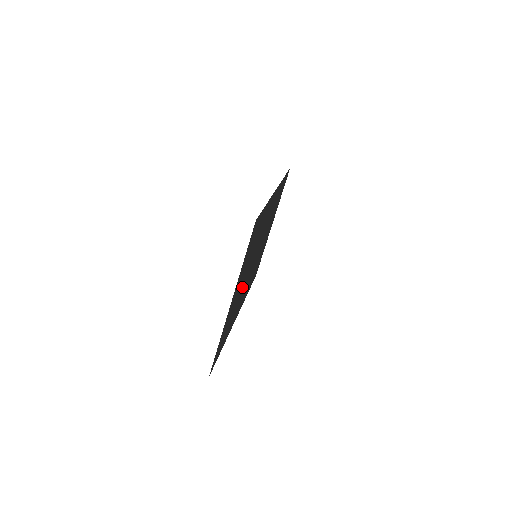
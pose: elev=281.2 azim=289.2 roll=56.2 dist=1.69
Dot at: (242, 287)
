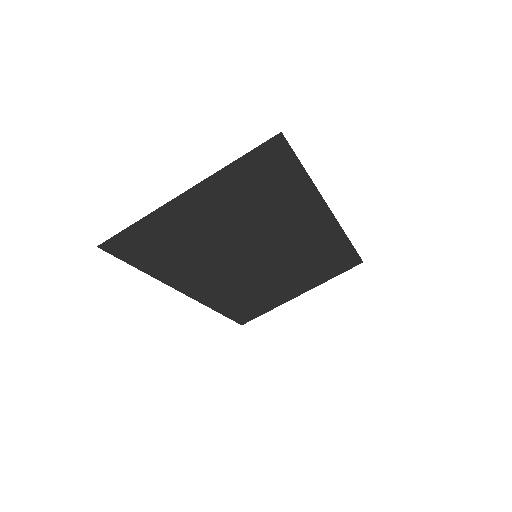
Dot at: (215, 241)
